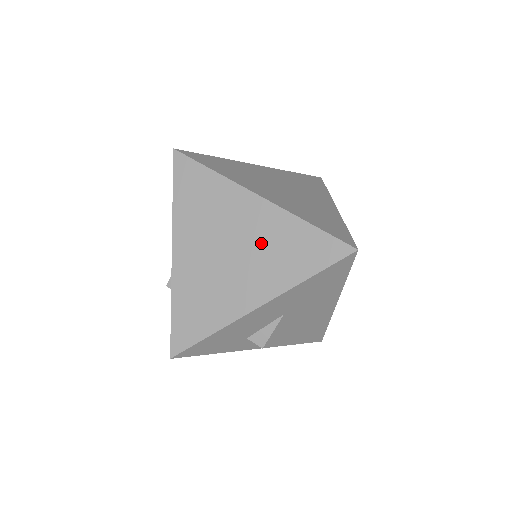
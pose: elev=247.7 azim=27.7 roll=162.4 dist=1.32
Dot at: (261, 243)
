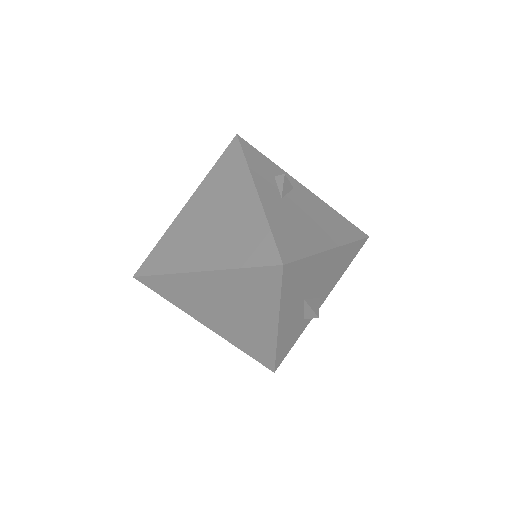
Dot at: (234, 296)
